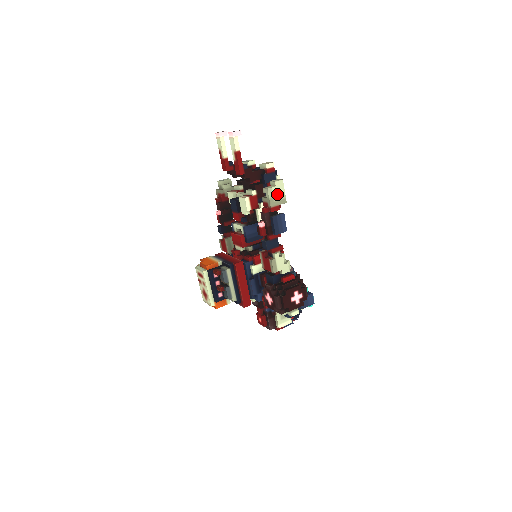
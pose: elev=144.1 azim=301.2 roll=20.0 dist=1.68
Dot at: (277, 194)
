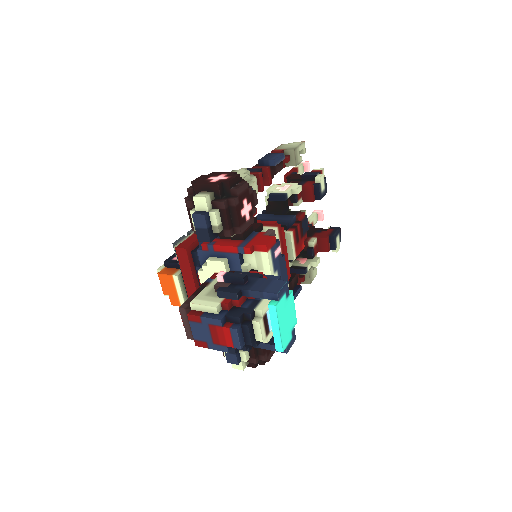
Dot at: (289, 146)
